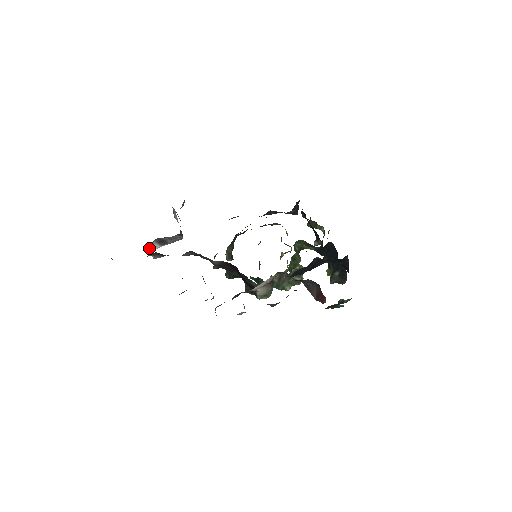
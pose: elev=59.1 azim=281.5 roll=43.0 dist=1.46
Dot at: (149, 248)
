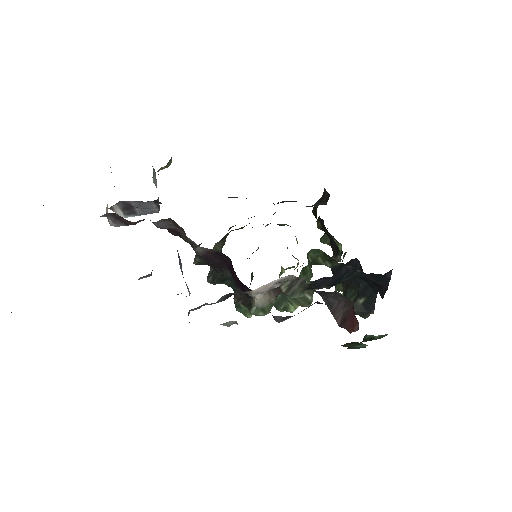
Dot at: (107, 209)
